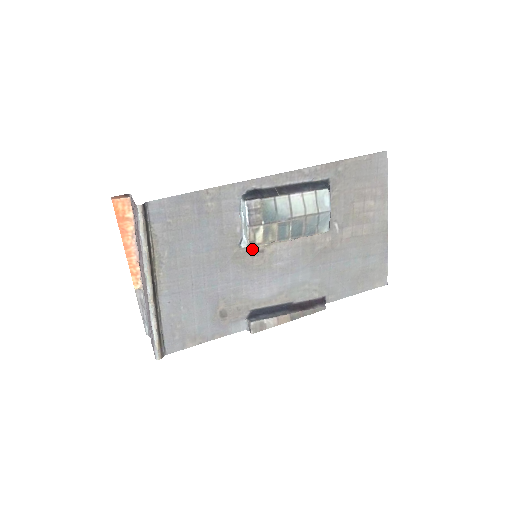
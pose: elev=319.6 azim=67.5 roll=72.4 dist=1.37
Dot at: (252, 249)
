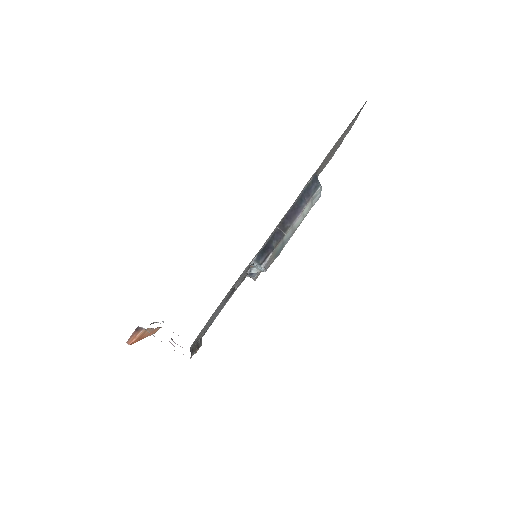
Dot at: occluded
